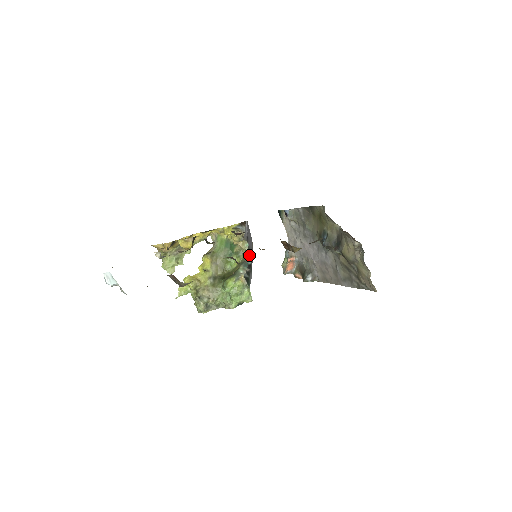
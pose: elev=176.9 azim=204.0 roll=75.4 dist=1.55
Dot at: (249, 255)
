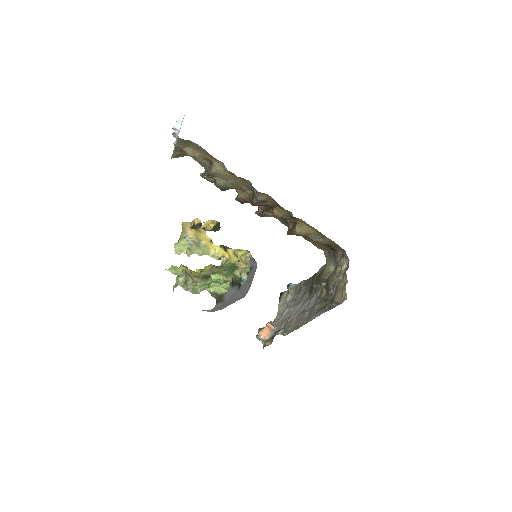
Dot at: (244, 280)
